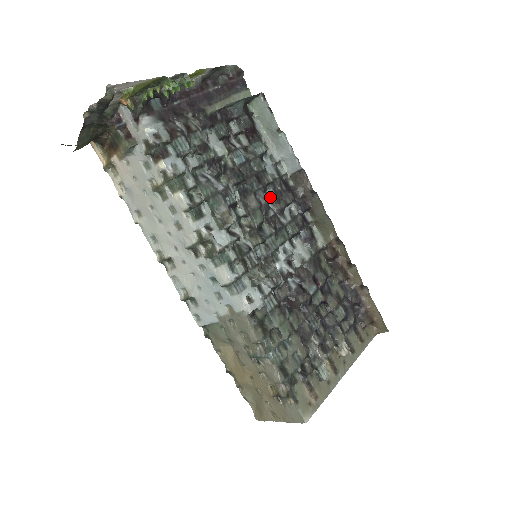
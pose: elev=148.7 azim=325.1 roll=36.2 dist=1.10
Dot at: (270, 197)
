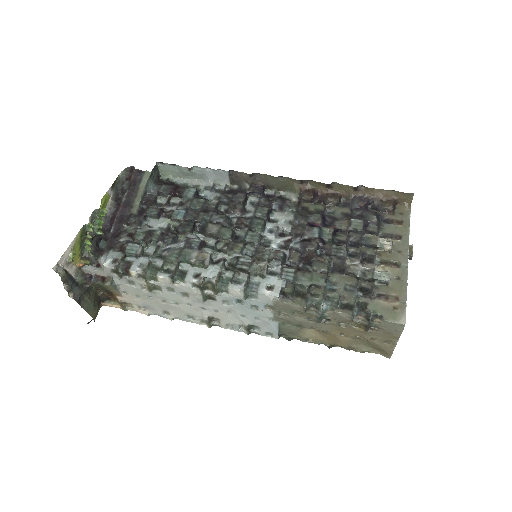
Dot at: (226, 212)
